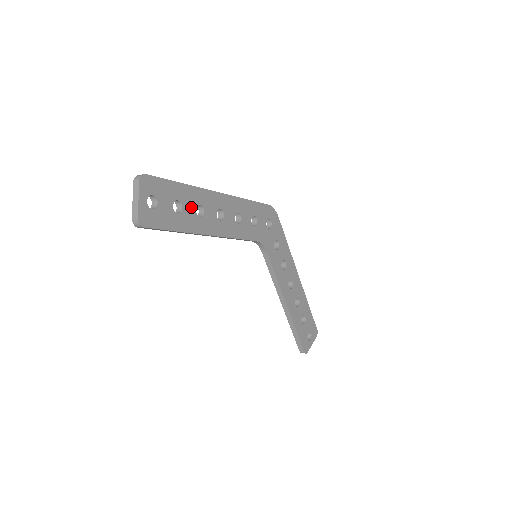
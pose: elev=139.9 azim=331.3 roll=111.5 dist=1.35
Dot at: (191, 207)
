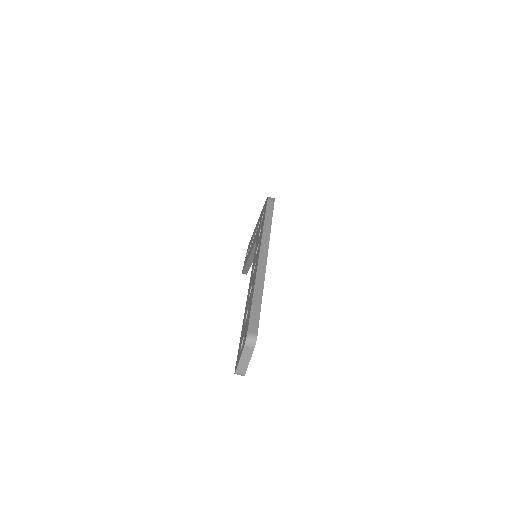
Dot at: occluded
